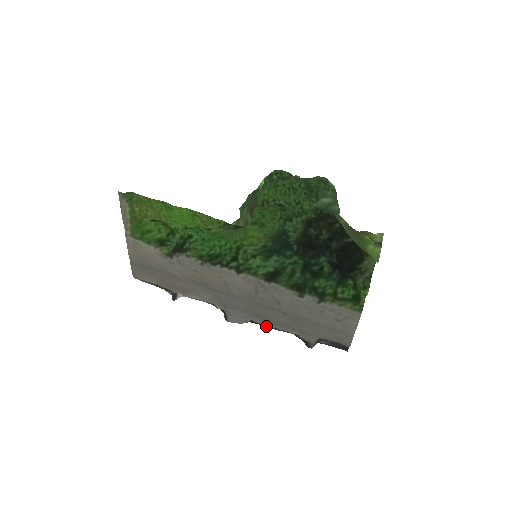
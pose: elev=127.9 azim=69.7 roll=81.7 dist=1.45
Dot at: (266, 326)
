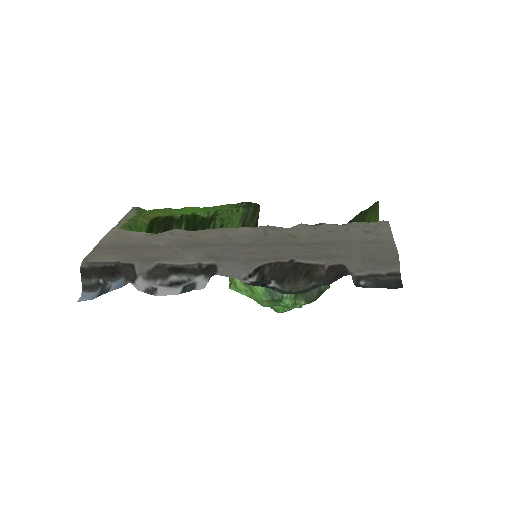
Dot at: (278, 262)
